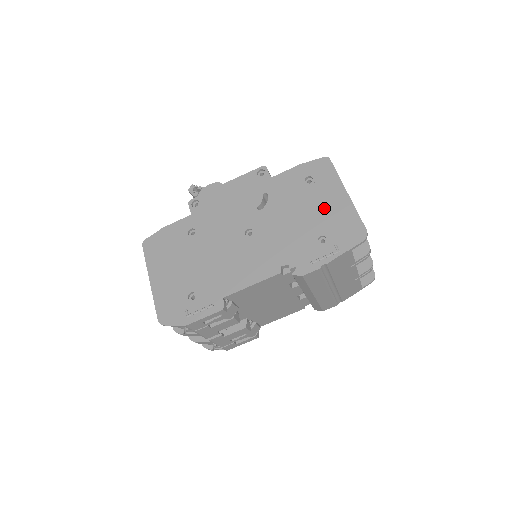
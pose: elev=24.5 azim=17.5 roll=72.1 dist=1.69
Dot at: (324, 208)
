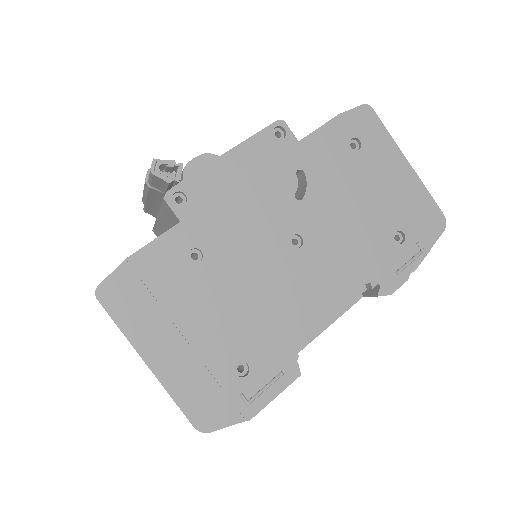
Dot at: (389, 188)
